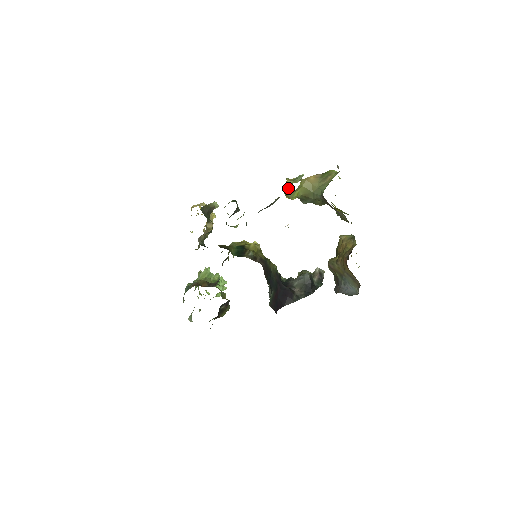
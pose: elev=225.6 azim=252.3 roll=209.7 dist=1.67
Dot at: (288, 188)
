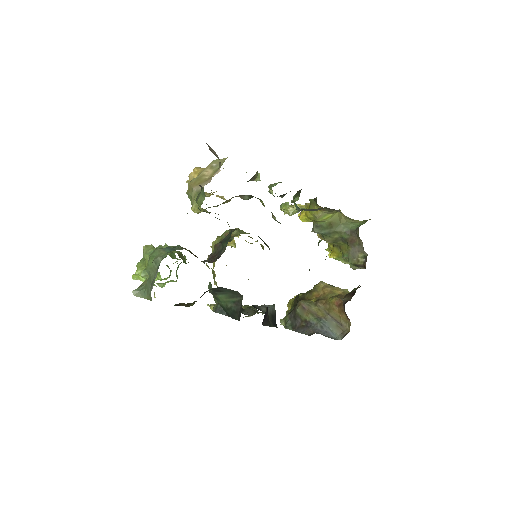
Dot at: (291, 213)
